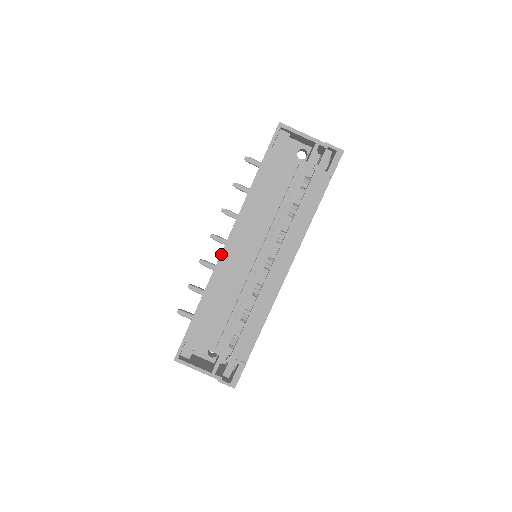
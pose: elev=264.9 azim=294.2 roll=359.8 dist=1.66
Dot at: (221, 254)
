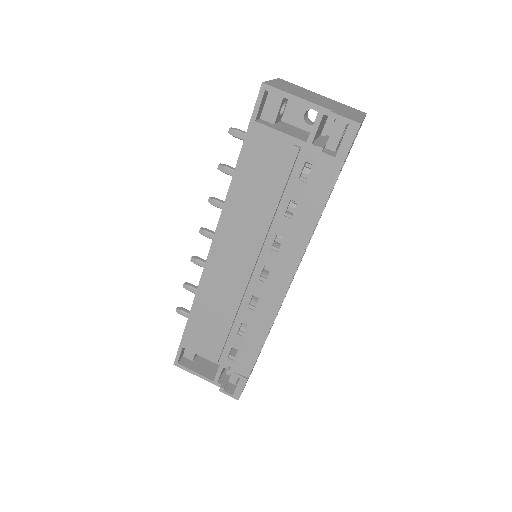
Dot at: (206, 260)
